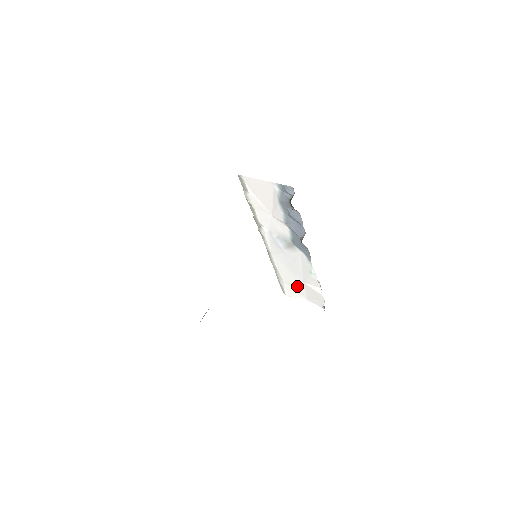
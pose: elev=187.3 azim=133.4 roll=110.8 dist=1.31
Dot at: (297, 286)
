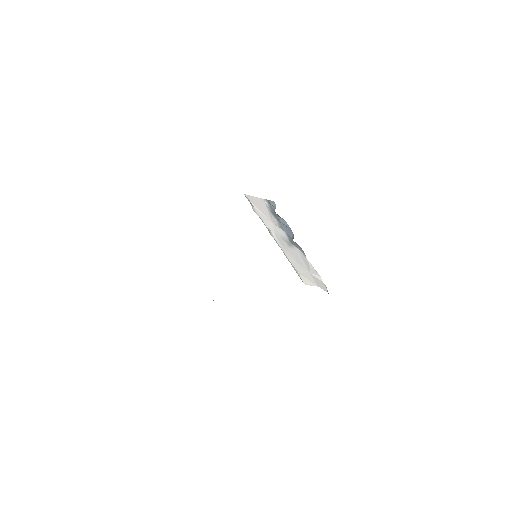
Dot at: (307, 276)
